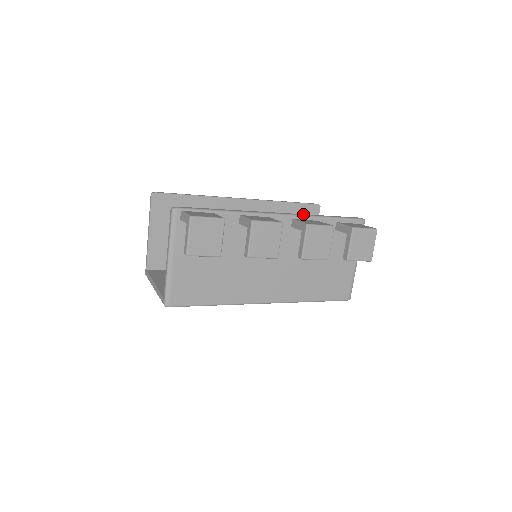
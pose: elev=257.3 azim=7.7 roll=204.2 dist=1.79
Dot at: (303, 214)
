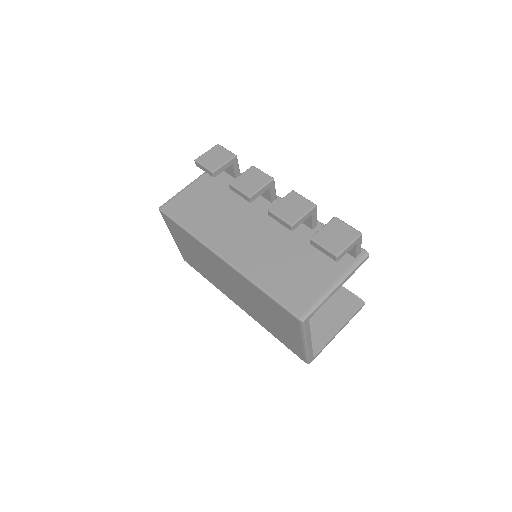
Dot at: occluded
